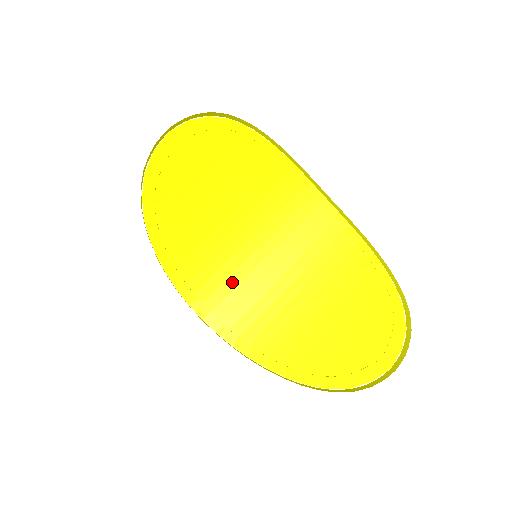
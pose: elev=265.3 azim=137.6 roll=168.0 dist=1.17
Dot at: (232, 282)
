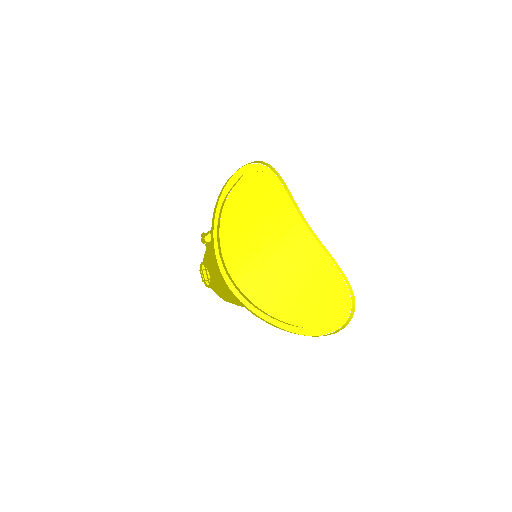
Dot at: (250, 267)
